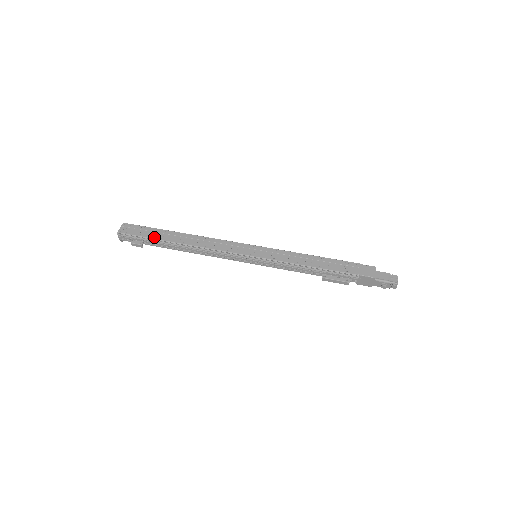
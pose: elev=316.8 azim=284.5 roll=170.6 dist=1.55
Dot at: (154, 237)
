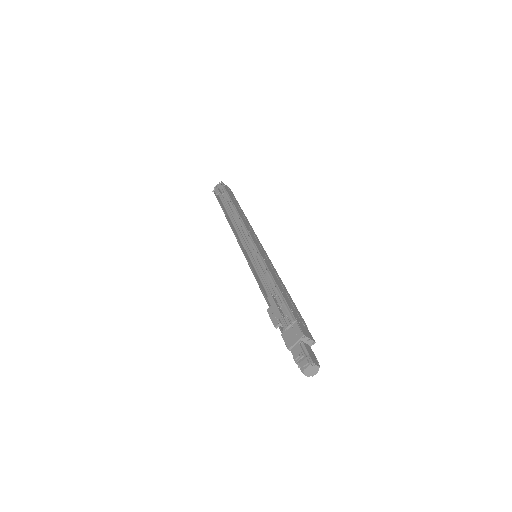
Dot at: (231, 197)
